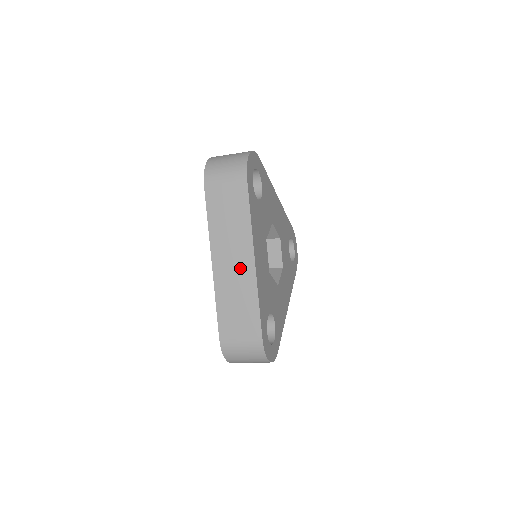
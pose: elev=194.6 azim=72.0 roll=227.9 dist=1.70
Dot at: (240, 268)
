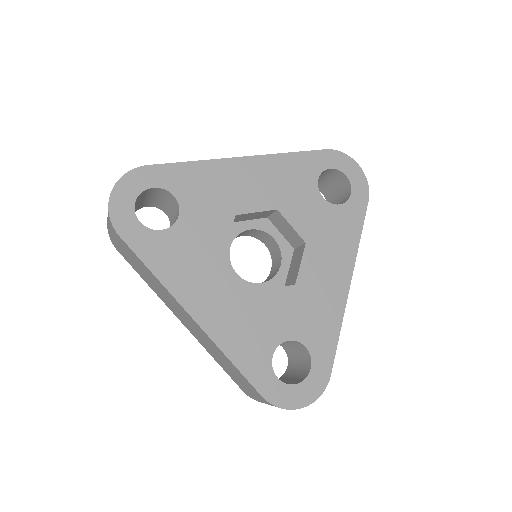
Dot at: (194, 326)
